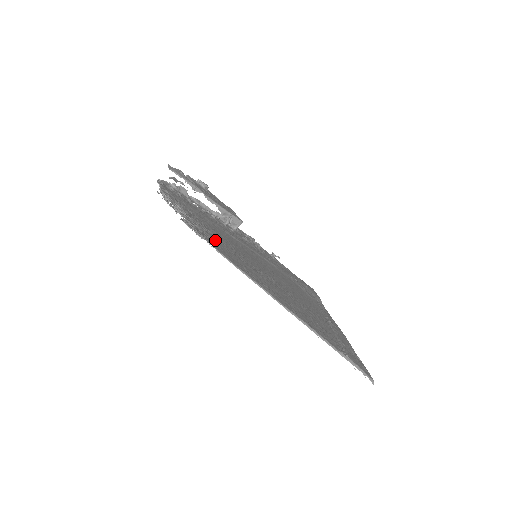
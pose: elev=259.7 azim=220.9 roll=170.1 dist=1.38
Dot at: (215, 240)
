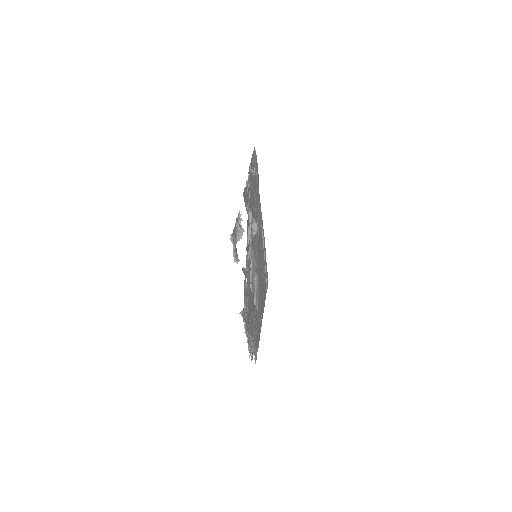
Dot at: occluded
